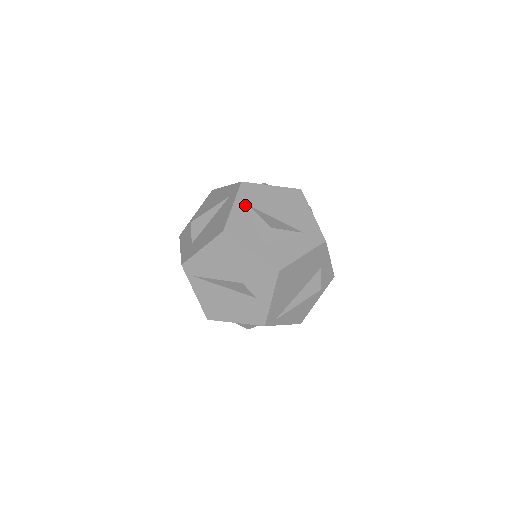
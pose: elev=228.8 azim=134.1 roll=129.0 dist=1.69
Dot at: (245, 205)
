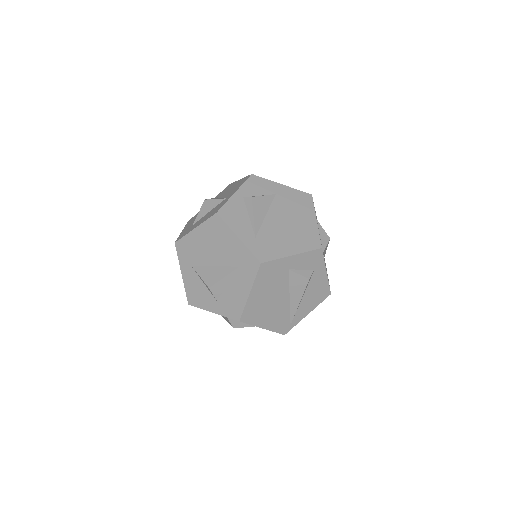
Dot at: (188, 267)
